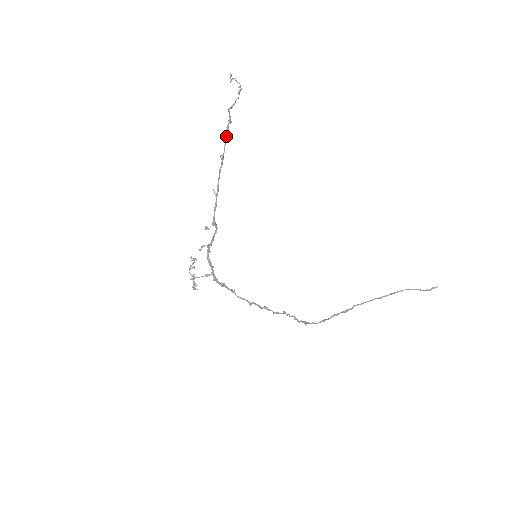
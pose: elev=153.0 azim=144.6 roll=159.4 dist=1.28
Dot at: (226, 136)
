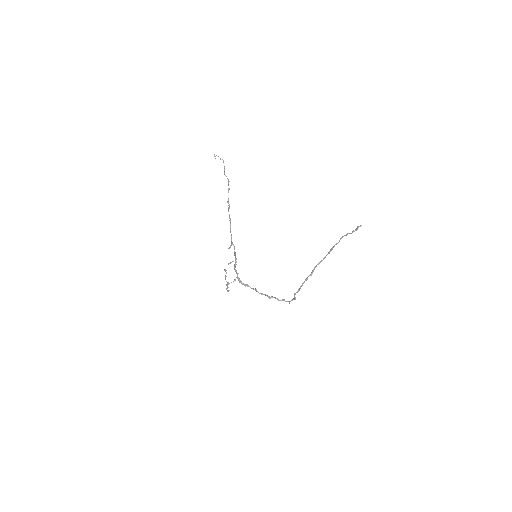
Dot at: (228, 190)
